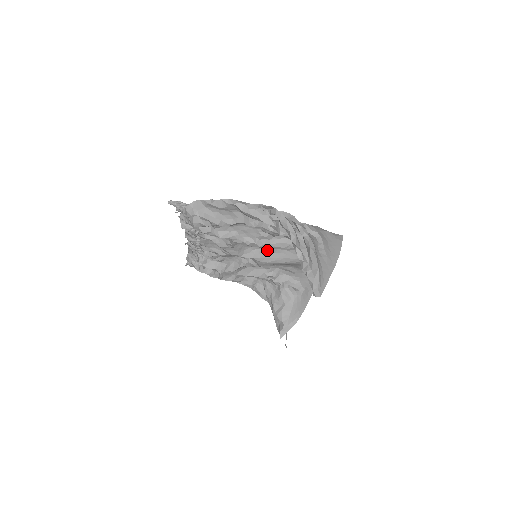
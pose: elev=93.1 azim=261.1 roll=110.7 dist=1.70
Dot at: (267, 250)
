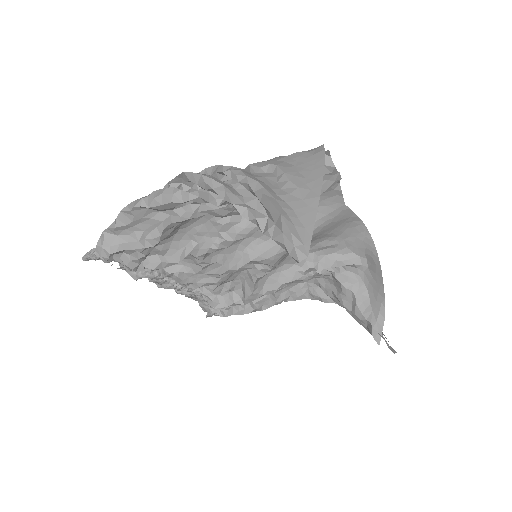
Dot at: (261, 239)
